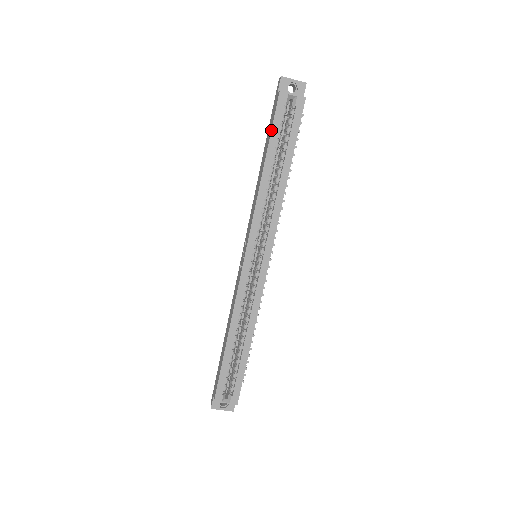
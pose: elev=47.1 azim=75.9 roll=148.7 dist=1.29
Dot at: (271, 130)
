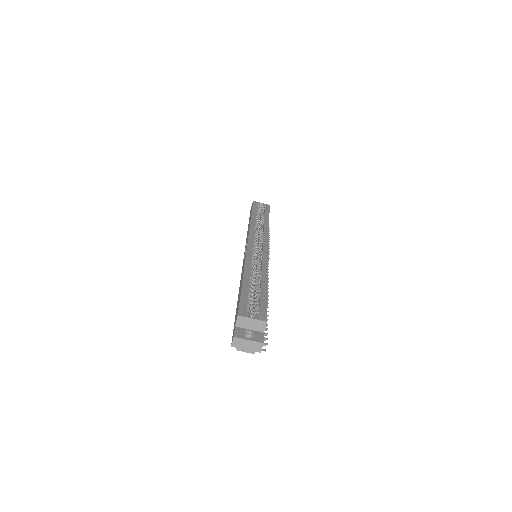
Dot at: (252, 209)
